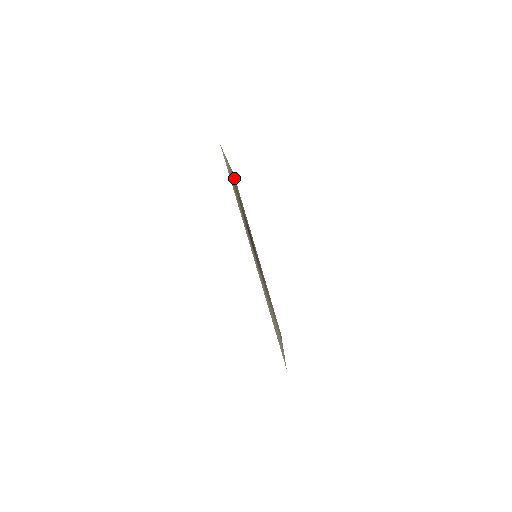
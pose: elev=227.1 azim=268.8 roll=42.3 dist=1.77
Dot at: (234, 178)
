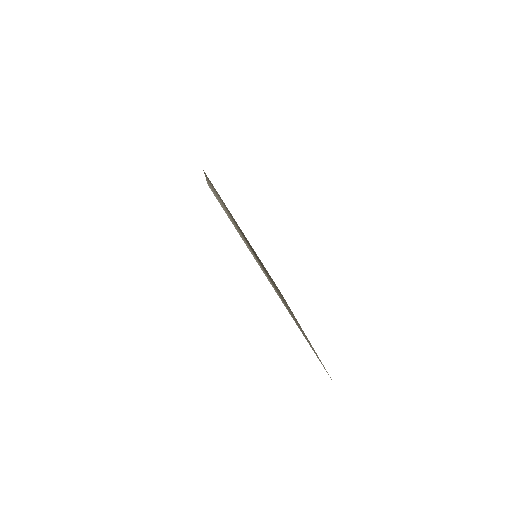
Dot at: occluded
